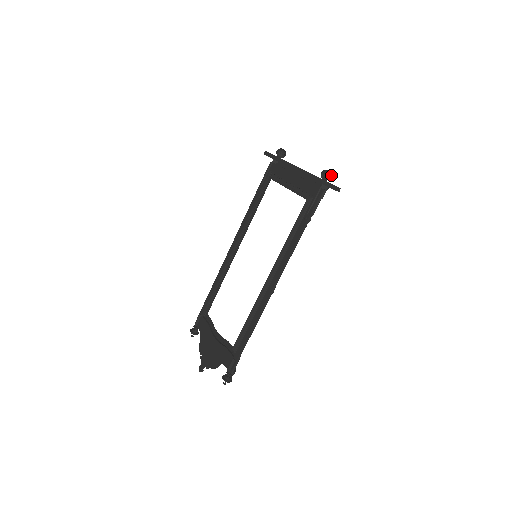
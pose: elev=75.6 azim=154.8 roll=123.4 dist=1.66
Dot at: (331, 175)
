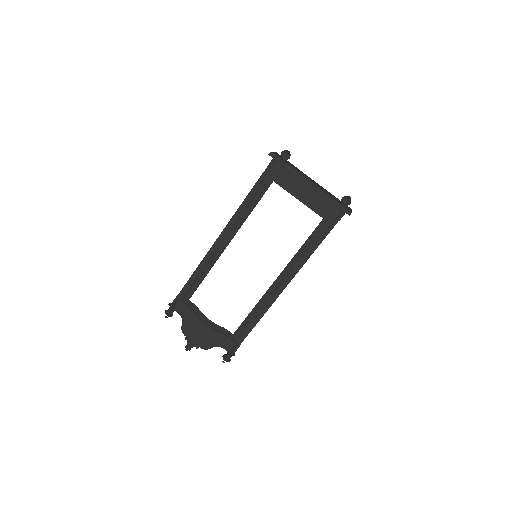
Dot at: (349, 200)
